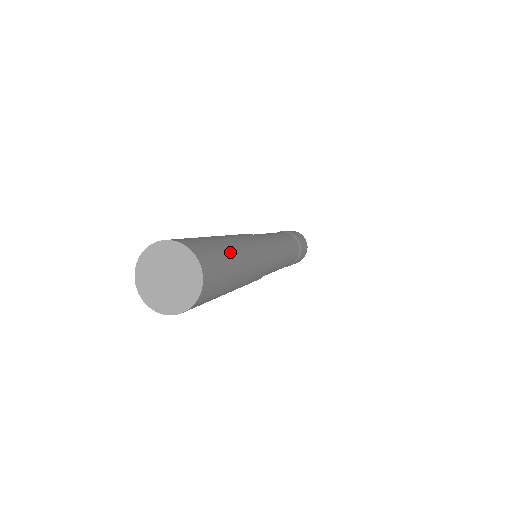
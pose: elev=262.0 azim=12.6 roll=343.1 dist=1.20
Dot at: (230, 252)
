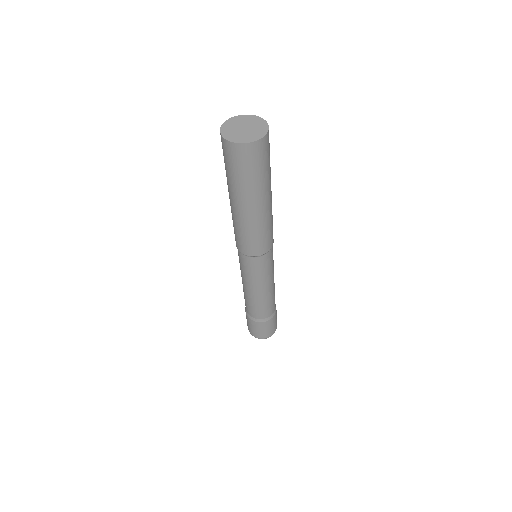
Dot at: (269, 181)
